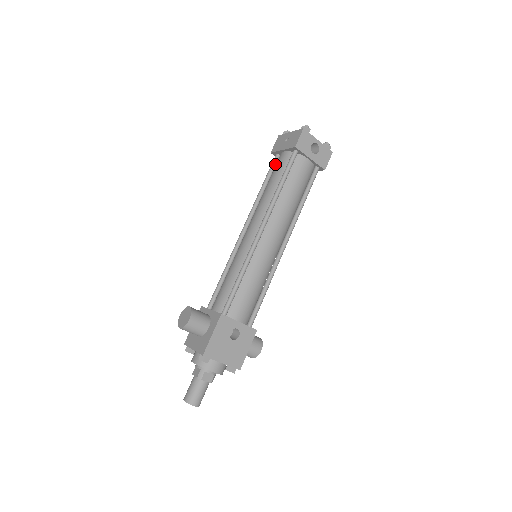
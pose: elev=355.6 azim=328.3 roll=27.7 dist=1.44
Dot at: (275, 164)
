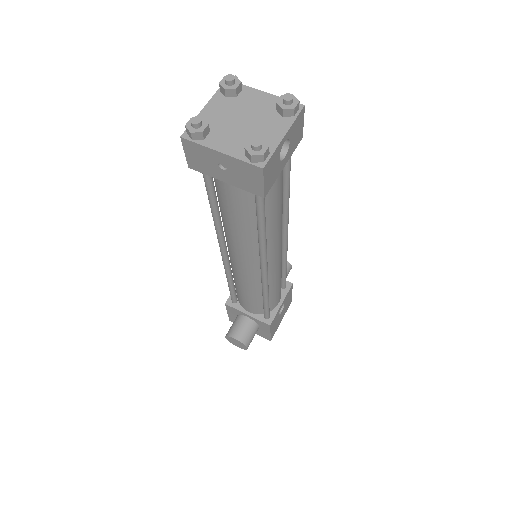
Dot at: (211, 179)
